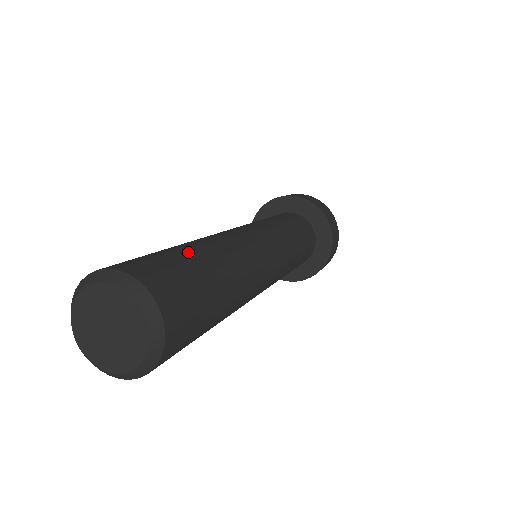
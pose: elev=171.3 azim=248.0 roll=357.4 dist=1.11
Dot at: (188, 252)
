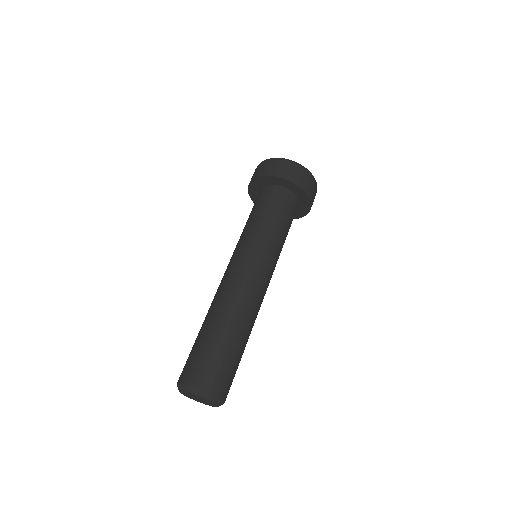
Dot at: (224, 342)
